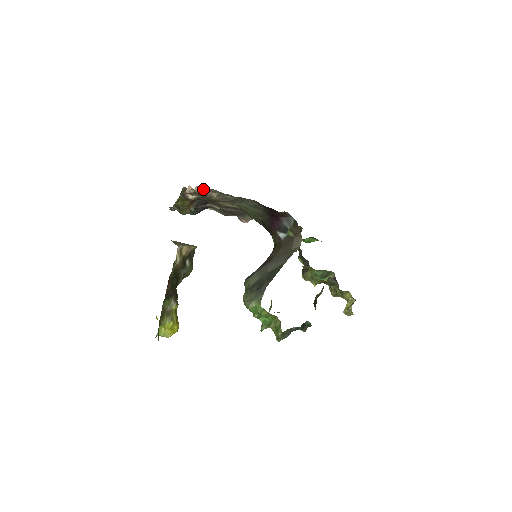
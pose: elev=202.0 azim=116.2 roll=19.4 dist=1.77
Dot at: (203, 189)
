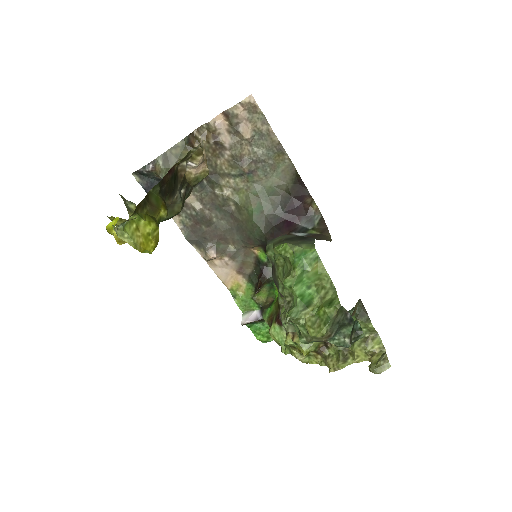
Dot at: (254, 104)
